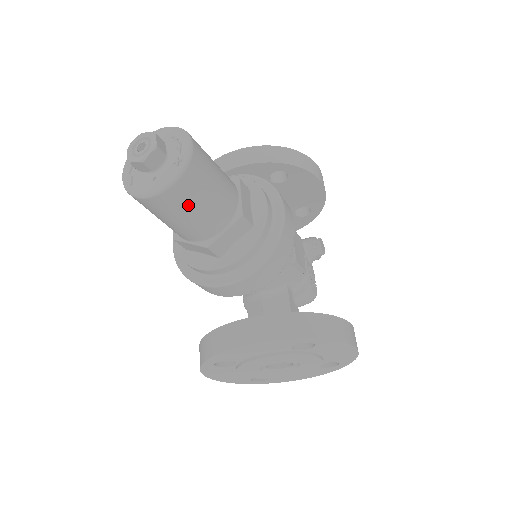
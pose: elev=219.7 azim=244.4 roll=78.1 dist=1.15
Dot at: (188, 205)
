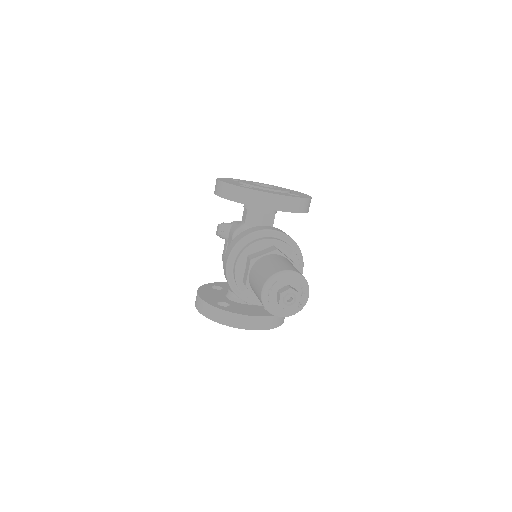
Dot at: occluded
